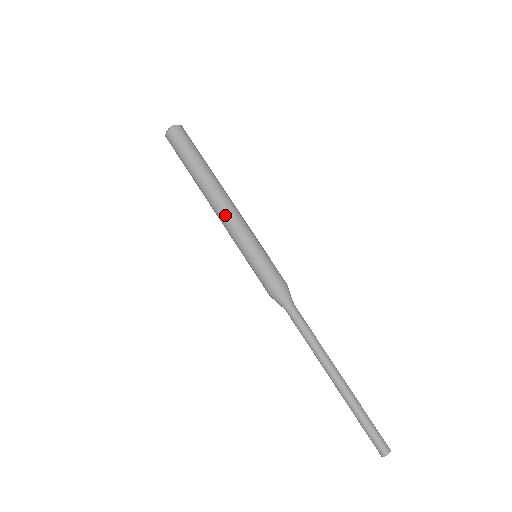
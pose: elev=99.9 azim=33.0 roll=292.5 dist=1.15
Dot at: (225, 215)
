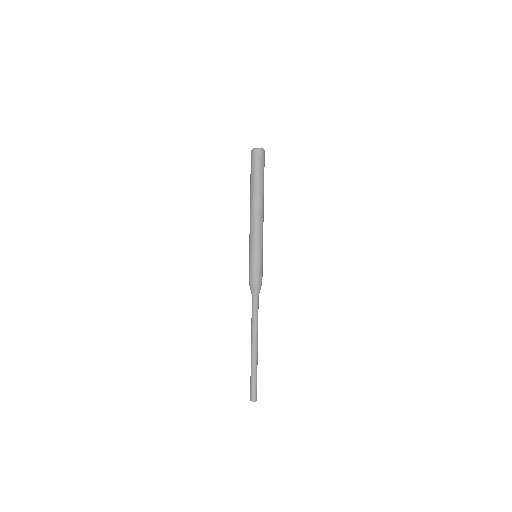
Dot at: (254, 223)
